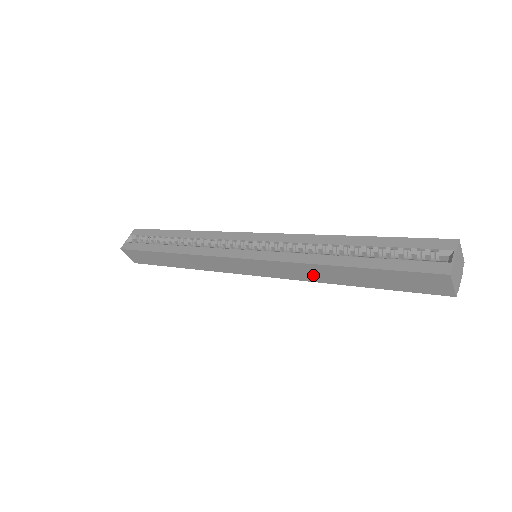
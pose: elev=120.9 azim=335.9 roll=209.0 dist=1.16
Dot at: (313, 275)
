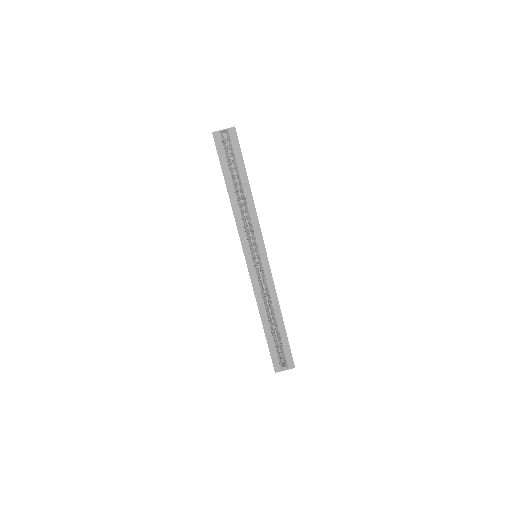
Dot at: occluded
